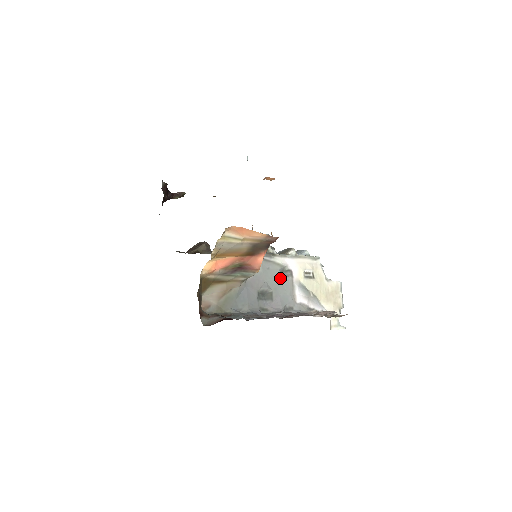
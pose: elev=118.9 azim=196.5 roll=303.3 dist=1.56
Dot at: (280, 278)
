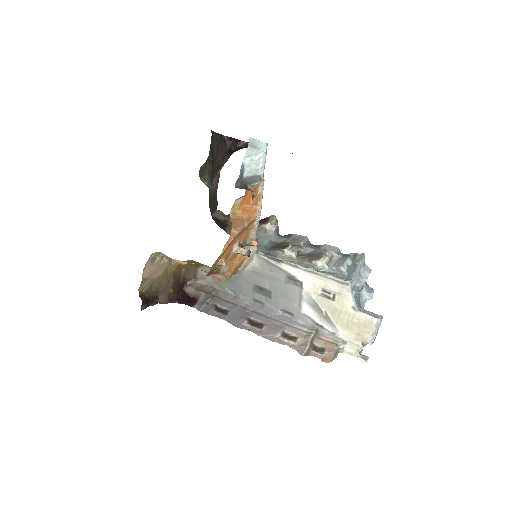
Dot at: (284, 284)
